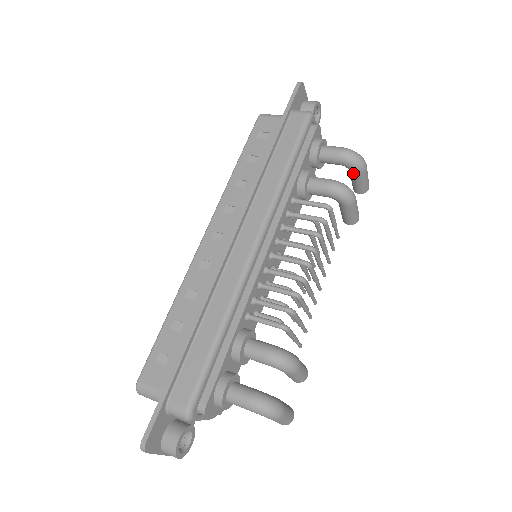
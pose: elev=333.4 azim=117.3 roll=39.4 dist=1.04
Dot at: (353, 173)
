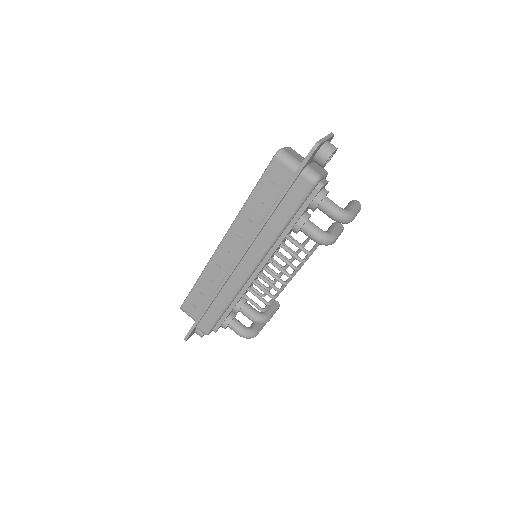
Dot at: occluded
